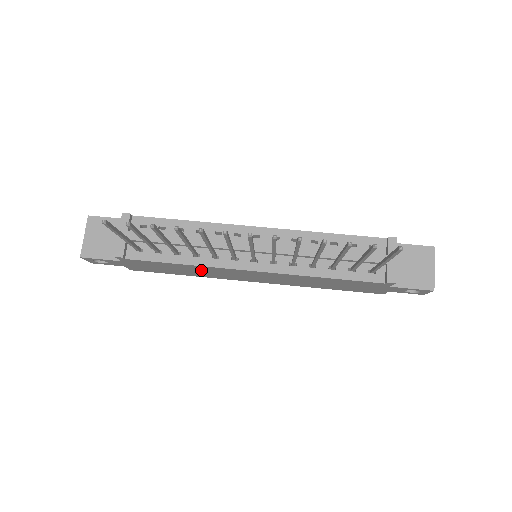
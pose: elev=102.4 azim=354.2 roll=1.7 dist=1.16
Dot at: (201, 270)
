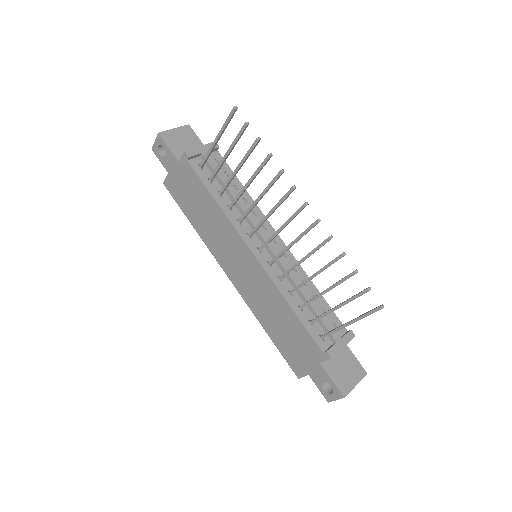
Dot at: (216, 223)
